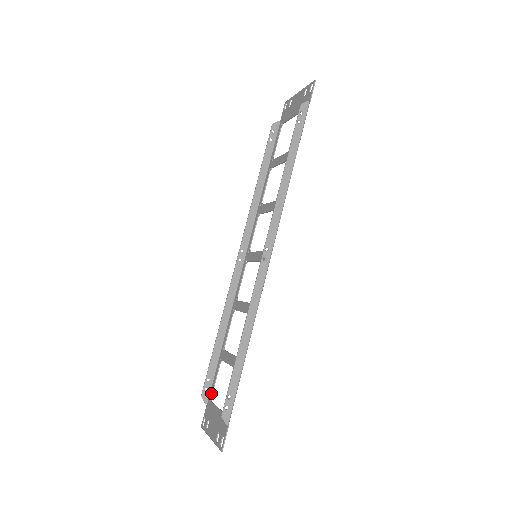
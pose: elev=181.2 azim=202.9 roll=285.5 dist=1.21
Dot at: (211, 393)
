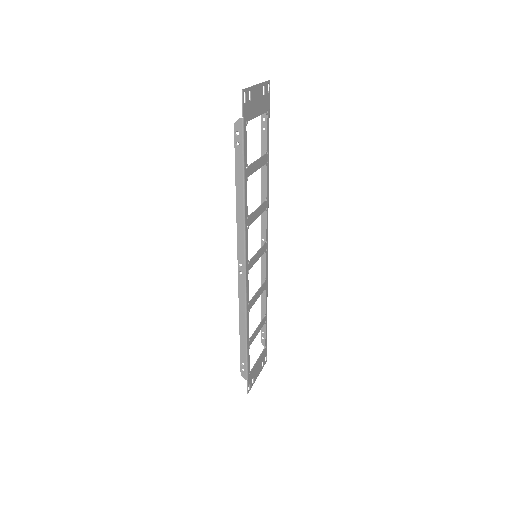
Dot at: (265, 342)
